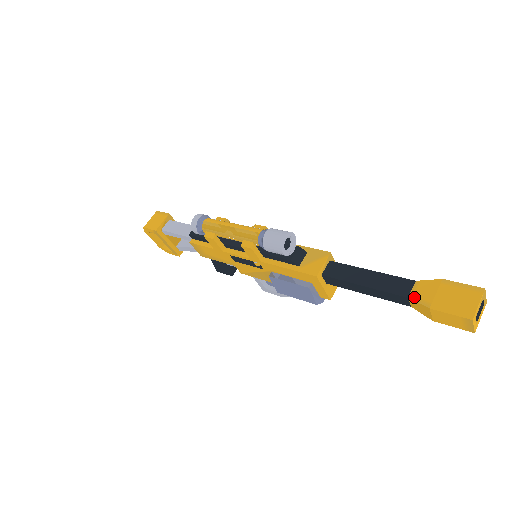
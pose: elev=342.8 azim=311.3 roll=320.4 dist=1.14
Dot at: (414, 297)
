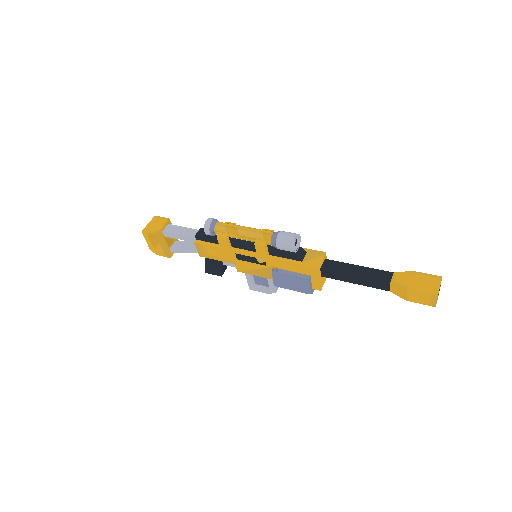
Dot at: (395, 283)
